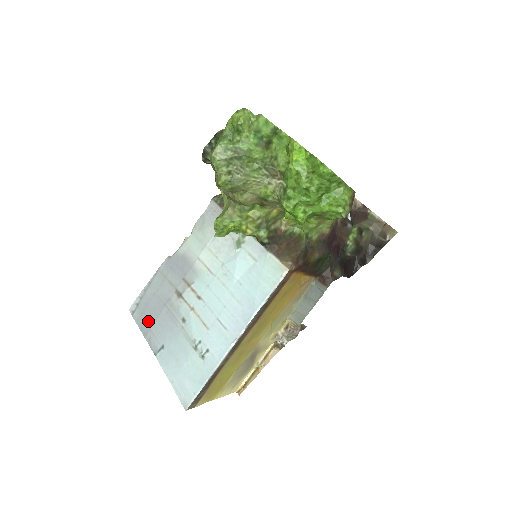
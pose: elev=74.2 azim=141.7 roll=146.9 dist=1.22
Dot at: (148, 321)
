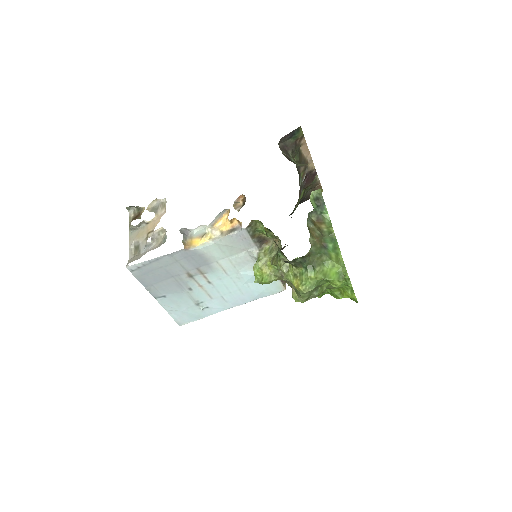
Dot at: (151, 281)
